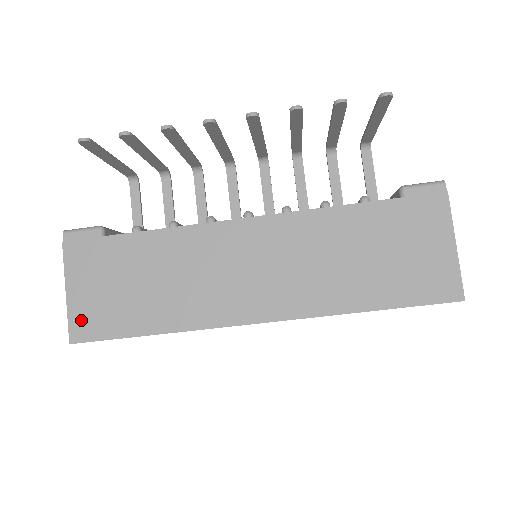
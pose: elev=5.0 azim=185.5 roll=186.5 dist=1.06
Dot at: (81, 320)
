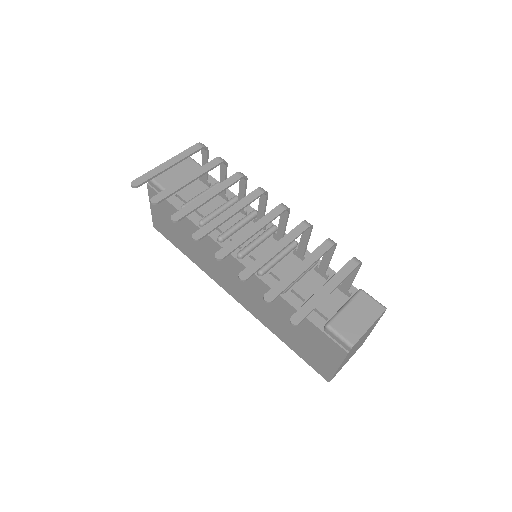
Dot at: (157, 223)
